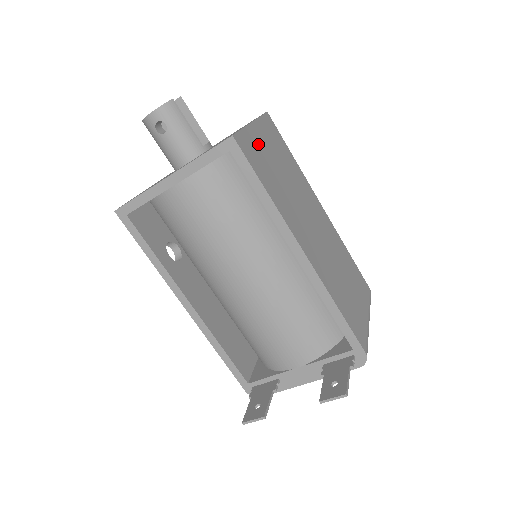
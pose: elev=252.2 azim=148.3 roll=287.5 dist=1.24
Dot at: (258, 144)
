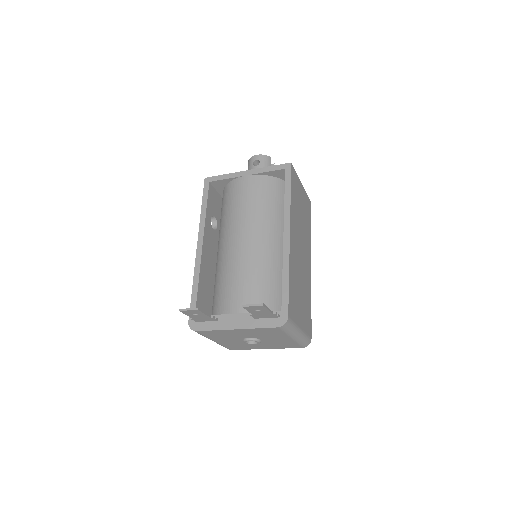
Dot at: (299, 189)
